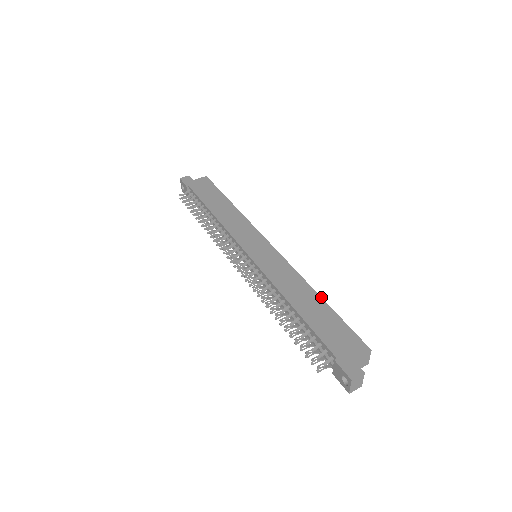
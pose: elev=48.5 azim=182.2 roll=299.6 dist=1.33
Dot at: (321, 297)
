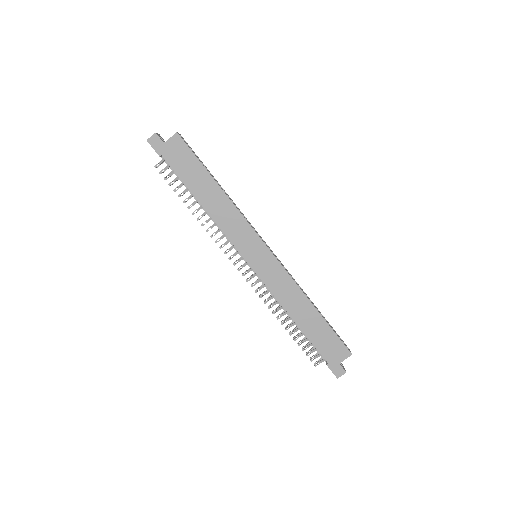
Dot at: (317, 310)
